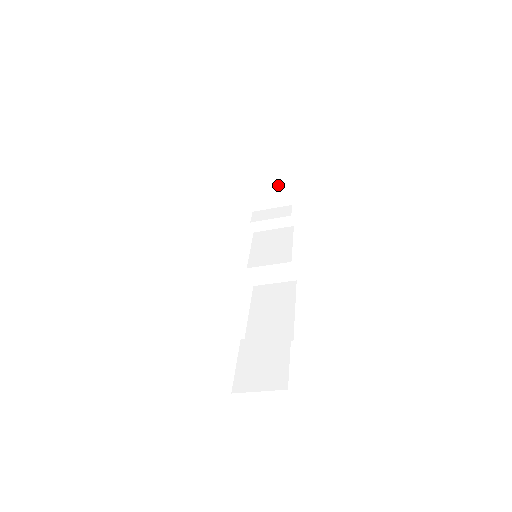
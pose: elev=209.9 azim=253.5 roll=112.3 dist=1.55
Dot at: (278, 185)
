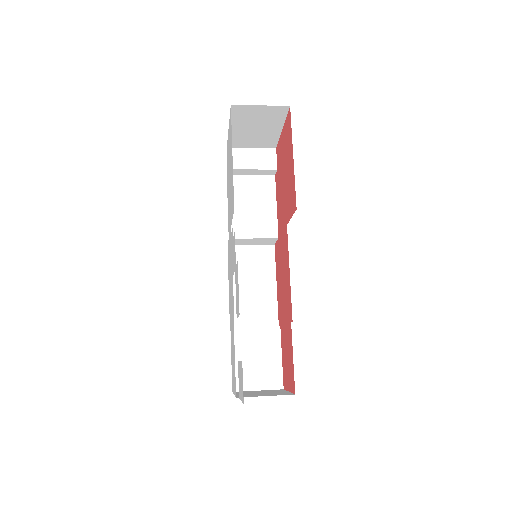
Dot at: (270, 133)
